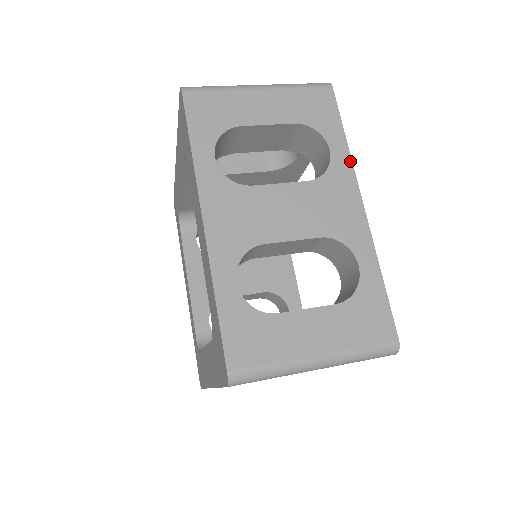
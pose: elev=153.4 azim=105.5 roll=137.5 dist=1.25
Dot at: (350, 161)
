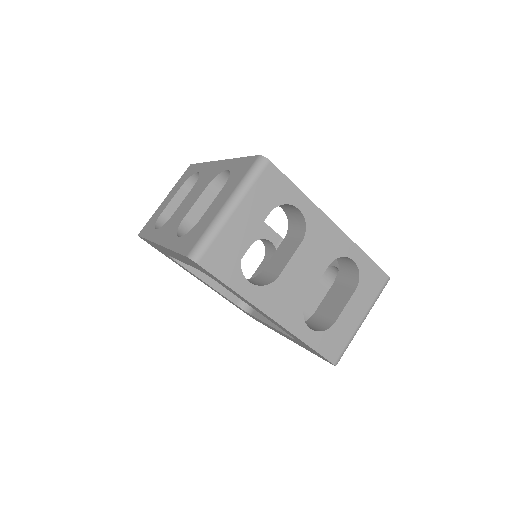
Dot at: (313, 205)
